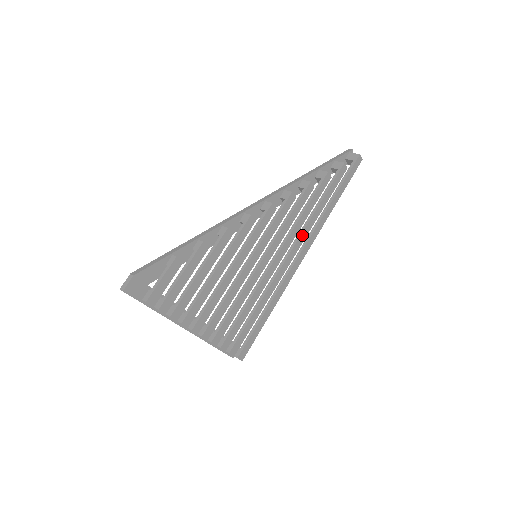
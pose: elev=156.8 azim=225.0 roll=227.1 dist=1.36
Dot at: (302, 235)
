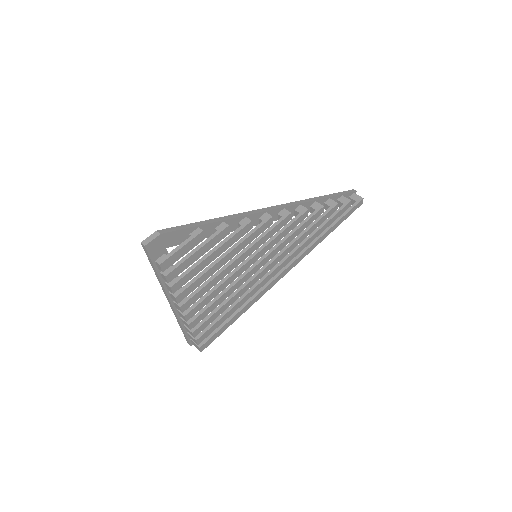
Dot at: (296, 251)
